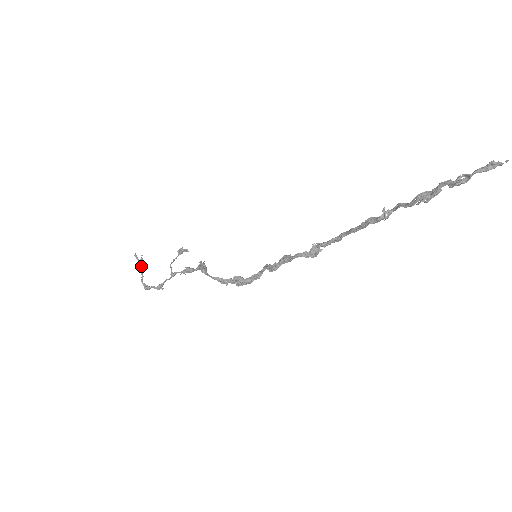
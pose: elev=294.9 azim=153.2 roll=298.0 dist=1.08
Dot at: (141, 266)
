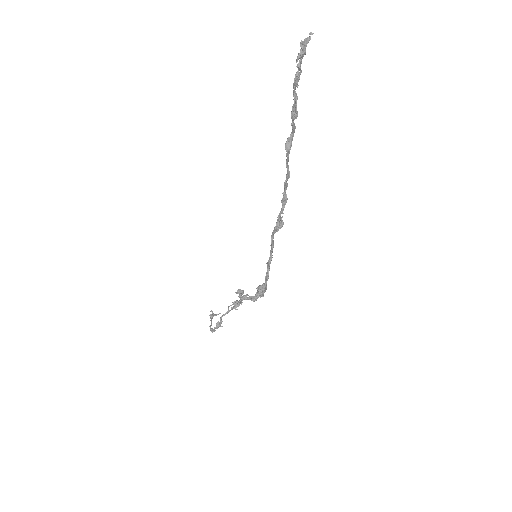
Dot at: (211, 316)
